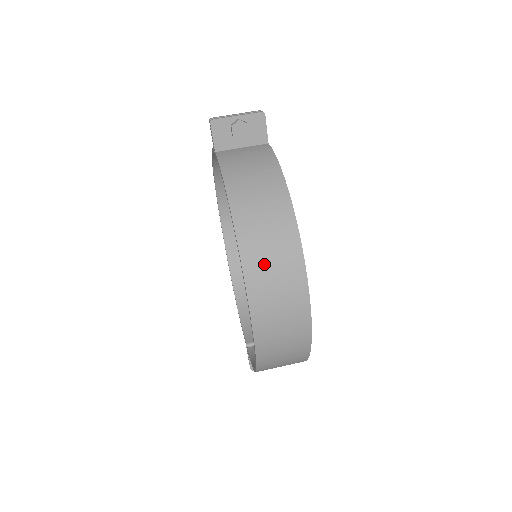
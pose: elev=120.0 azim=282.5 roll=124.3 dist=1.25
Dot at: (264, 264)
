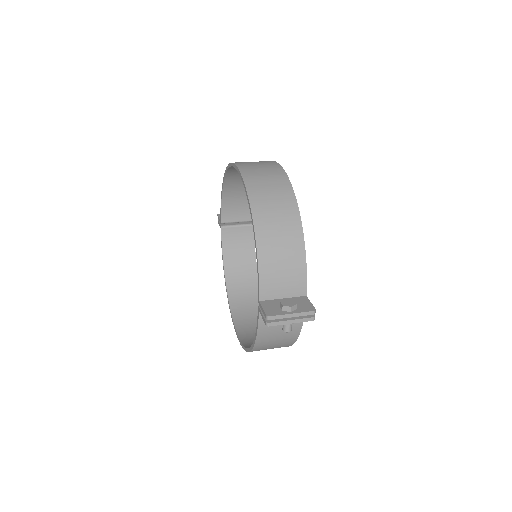
Dot at: occluded
